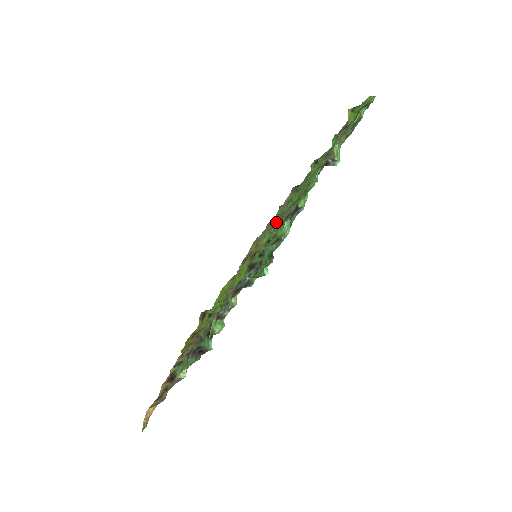
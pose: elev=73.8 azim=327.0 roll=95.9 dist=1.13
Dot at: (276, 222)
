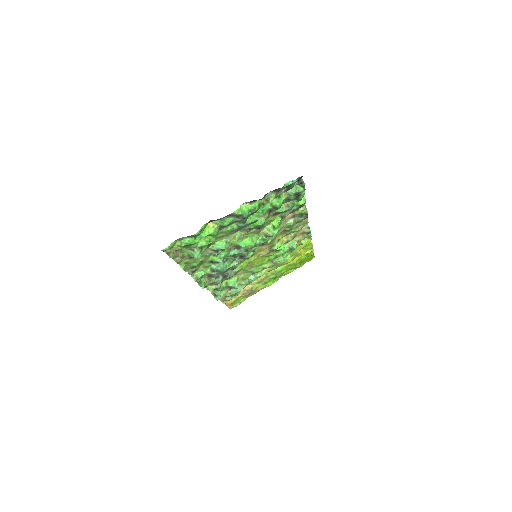
Dot at: (274, 235)
